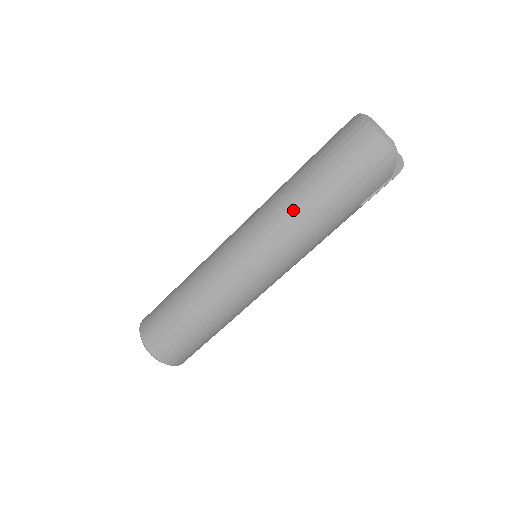
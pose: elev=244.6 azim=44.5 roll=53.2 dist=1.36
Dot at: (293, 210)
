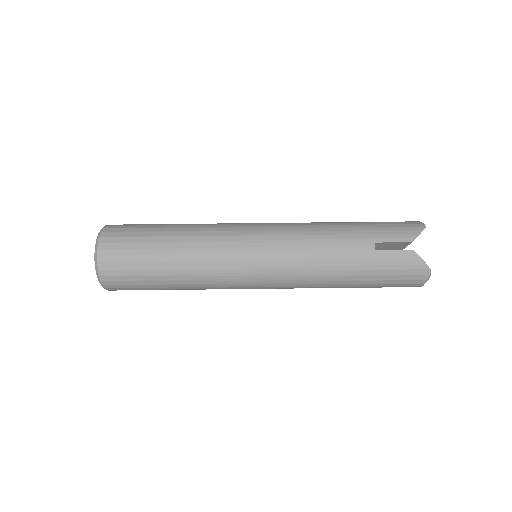
Dot at: occluded
